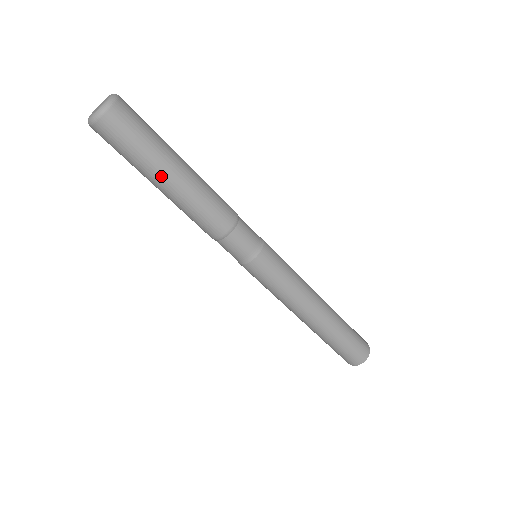
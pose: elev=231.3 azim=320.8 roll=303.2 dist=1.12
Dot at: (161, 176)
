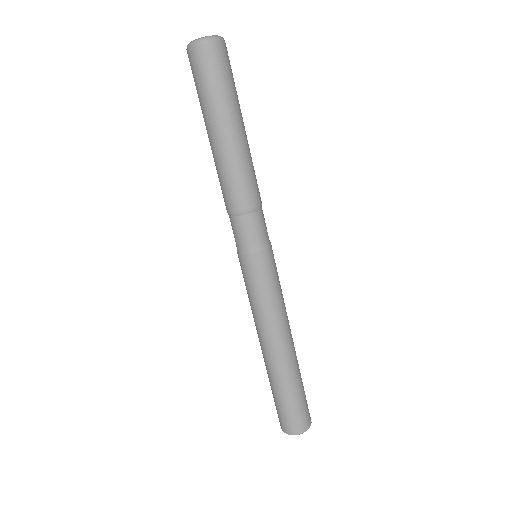
Dot at: (239, 119)
